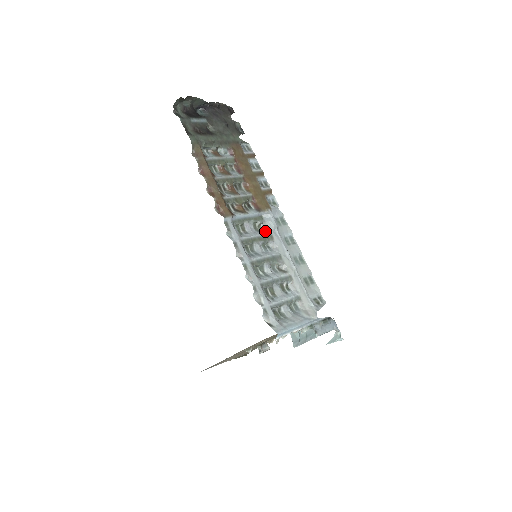
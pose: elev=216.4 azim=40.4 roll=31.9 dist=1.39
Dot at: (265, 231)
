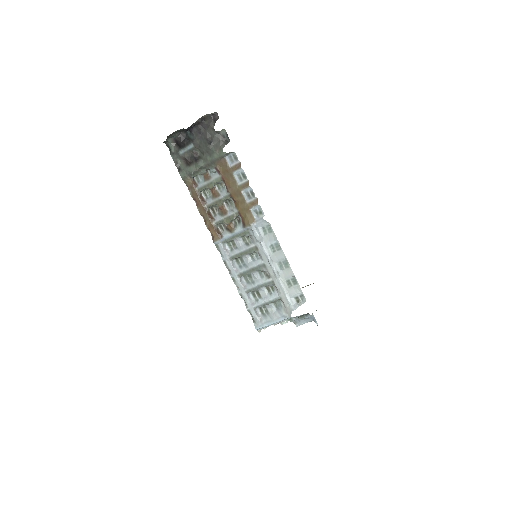
Dot at: (252, 243)
